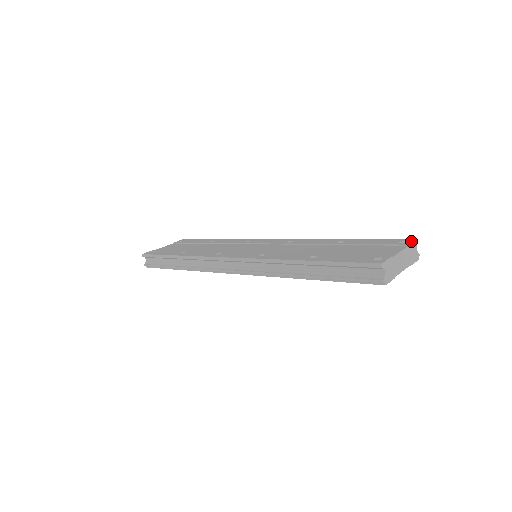
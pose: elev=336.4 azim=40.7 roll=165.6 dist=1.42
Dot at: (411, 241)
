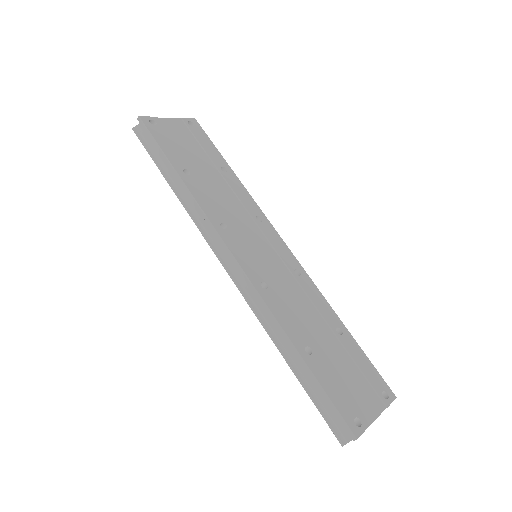
Dot at: (391, 400)
